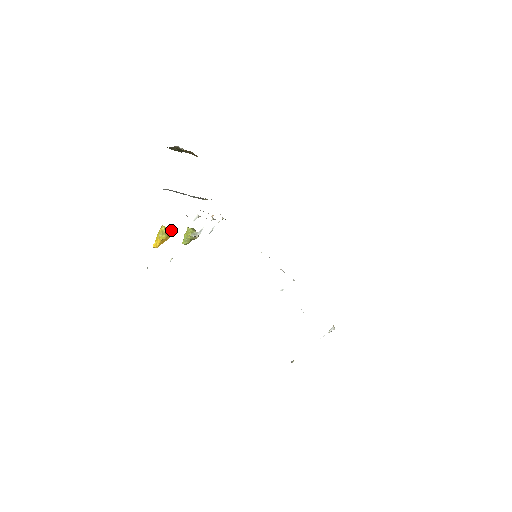
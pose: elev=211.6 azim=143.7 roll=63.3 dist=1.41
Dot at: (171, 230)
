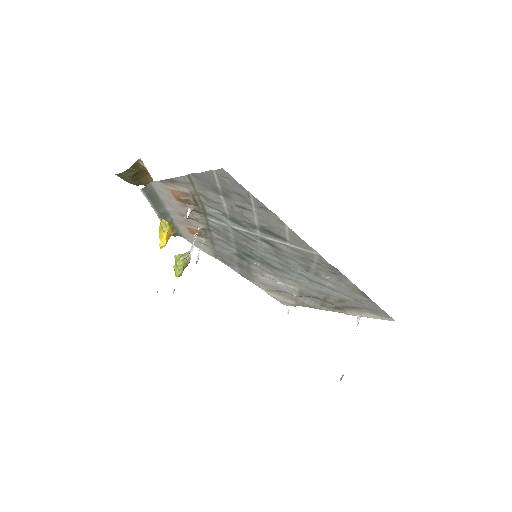
Dot at: (172, 223)
